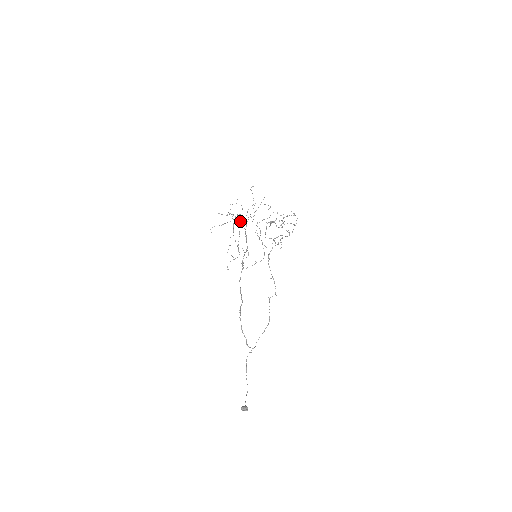
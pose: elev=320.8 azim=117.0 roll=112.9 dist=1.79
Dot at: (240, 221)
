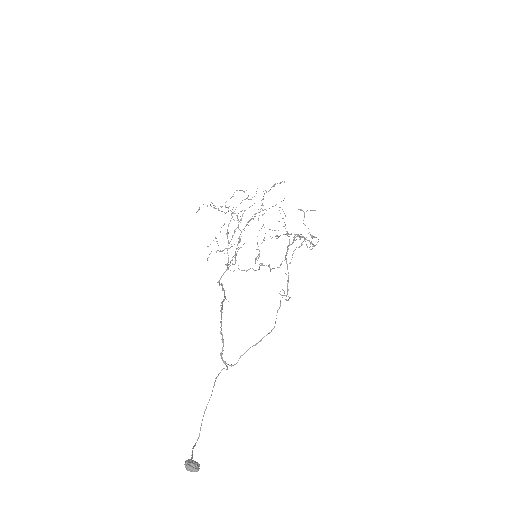
Dot at: occluded
